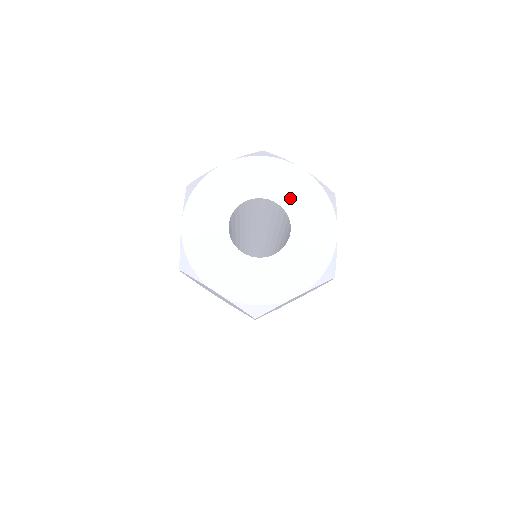
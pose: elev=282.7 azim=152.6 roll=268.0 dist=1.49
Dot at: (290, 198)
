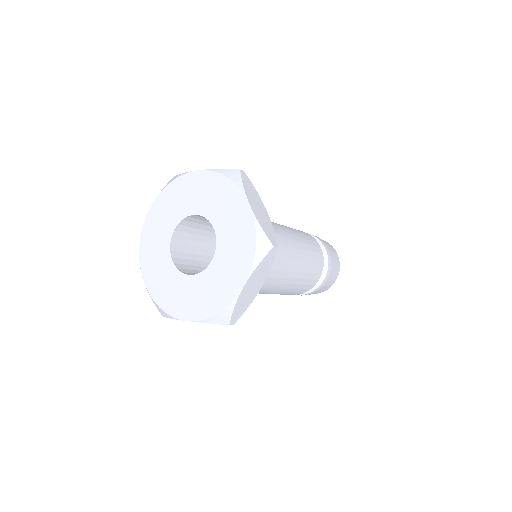
Dot at: (202, 203)
